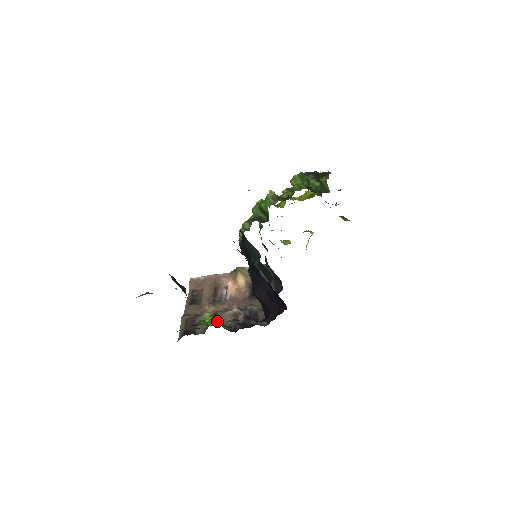
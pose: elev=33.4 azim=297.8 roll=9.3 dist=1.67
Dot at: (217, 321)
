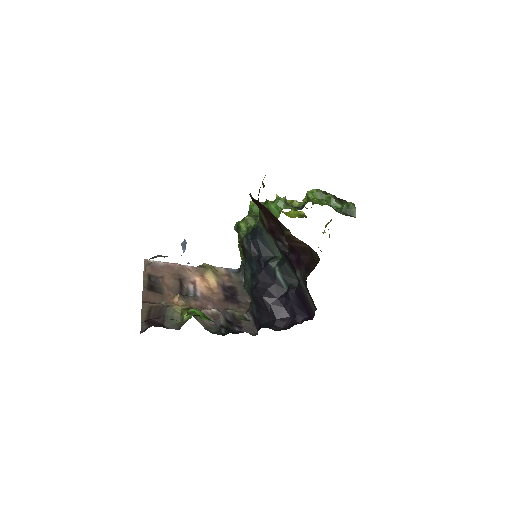
Dot at: occluded
